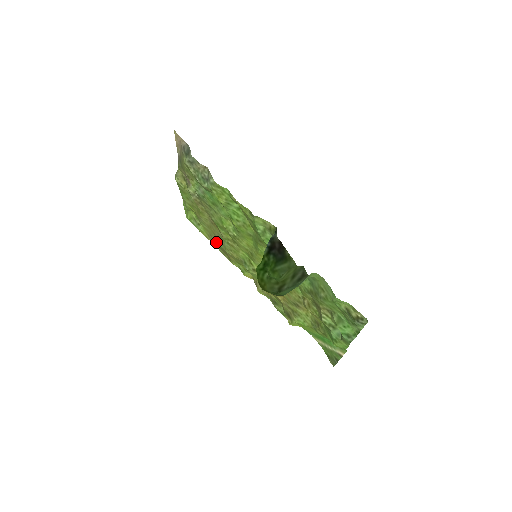
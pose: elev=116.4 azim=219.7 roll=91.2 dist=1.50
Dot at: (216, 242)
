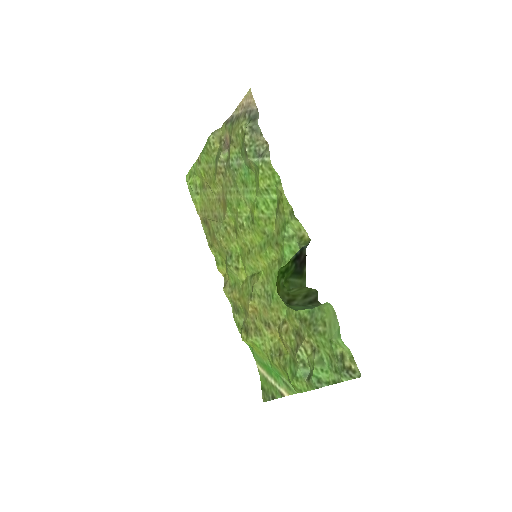
Dot at: (208, 220)
